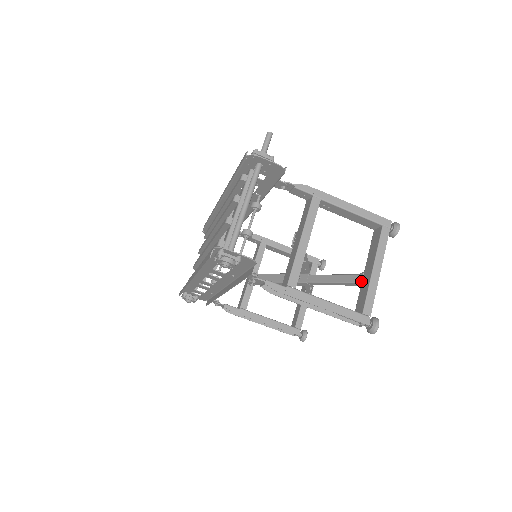
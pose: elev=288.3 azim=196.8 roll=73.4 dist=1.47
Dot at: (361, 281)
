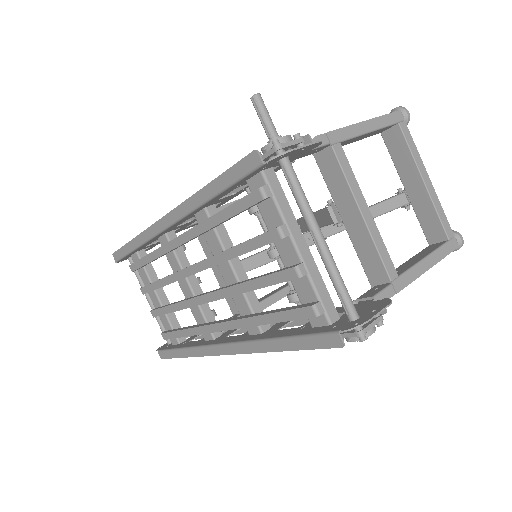
Dot at: (409, 203)
